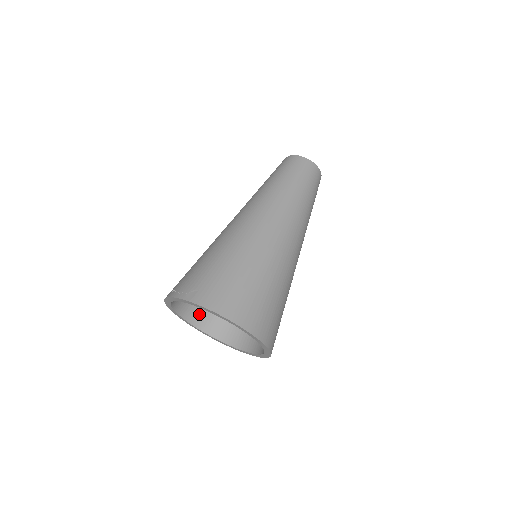
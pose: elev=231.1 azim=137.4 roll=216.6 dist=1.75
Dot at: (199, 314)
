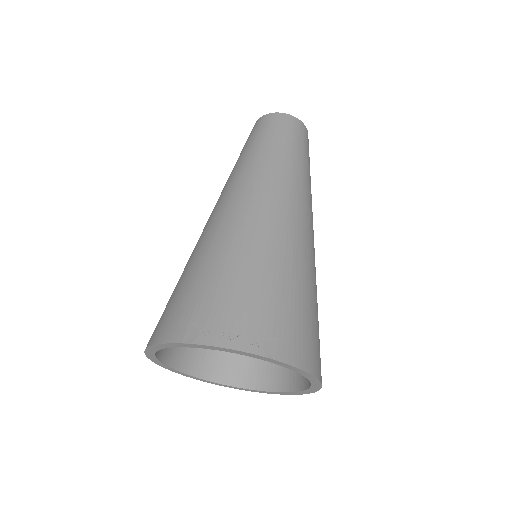
Dot at: occluded
